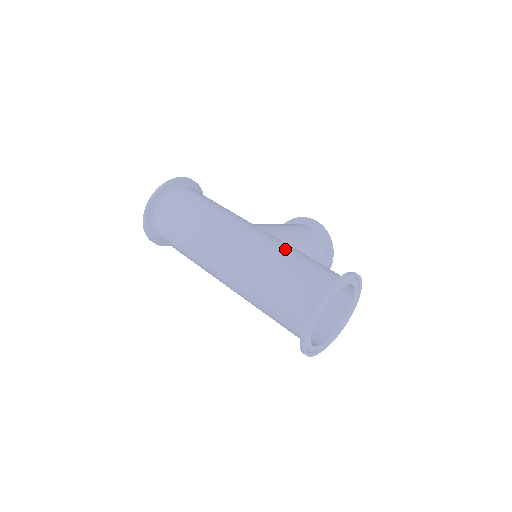
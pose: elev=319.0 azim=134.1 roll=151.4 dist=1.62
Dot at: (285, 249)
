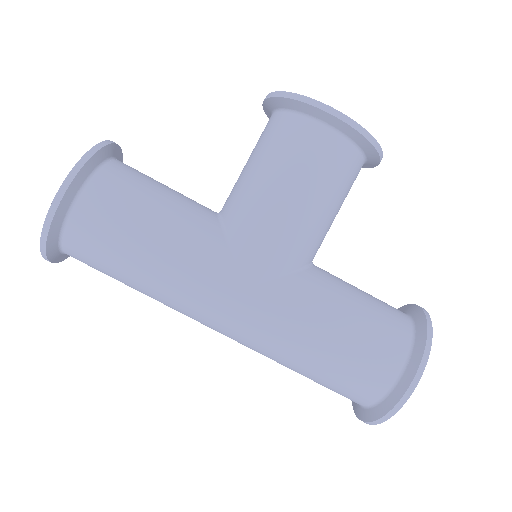
Dot at: (307, 339)
